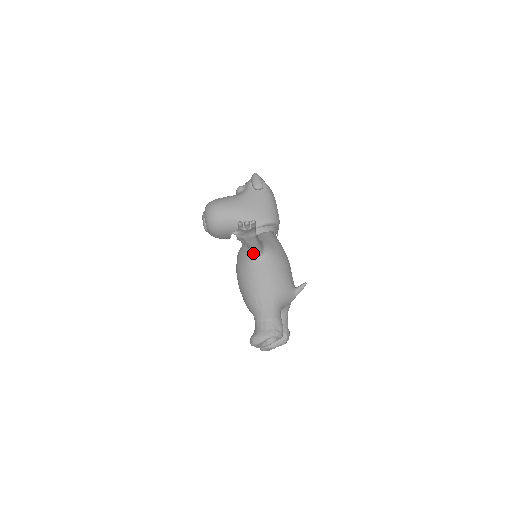
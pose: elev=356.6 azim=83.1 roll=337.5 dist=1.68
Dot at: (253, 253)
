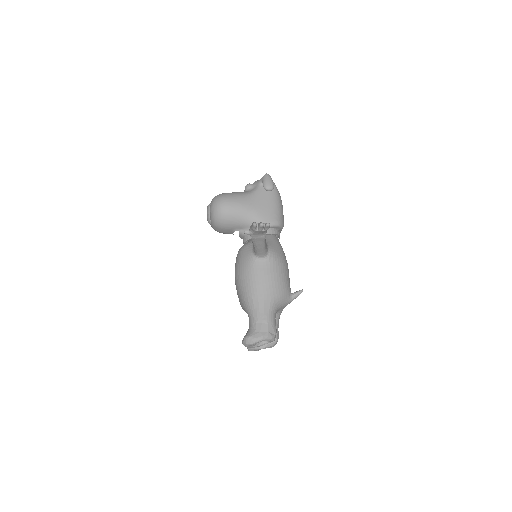
Dot at: (257, 254)
